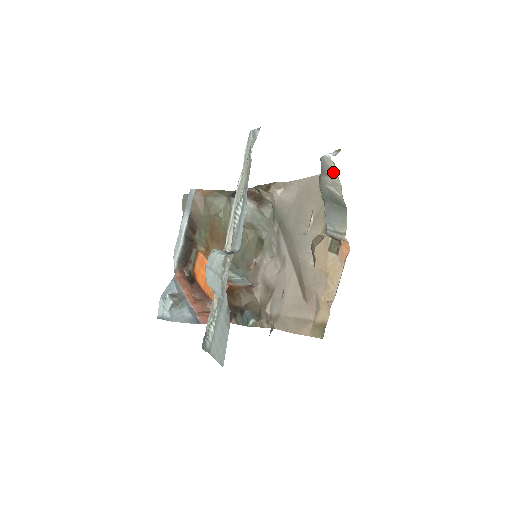
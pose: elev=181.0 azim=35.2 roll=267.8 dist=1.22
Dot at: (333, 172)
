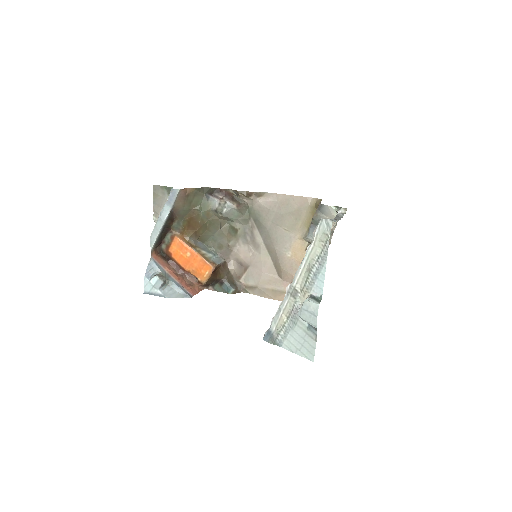
Dot at: (334, 217)
